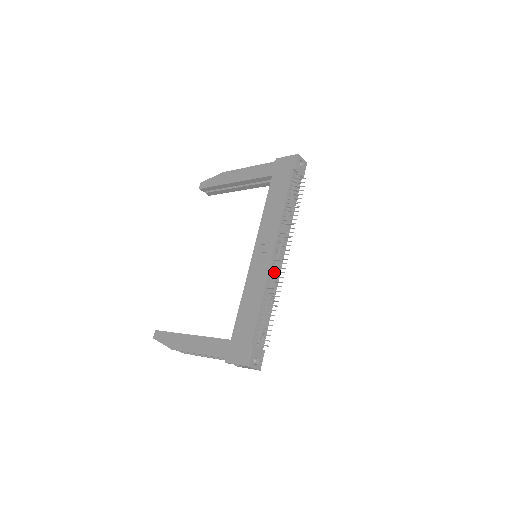
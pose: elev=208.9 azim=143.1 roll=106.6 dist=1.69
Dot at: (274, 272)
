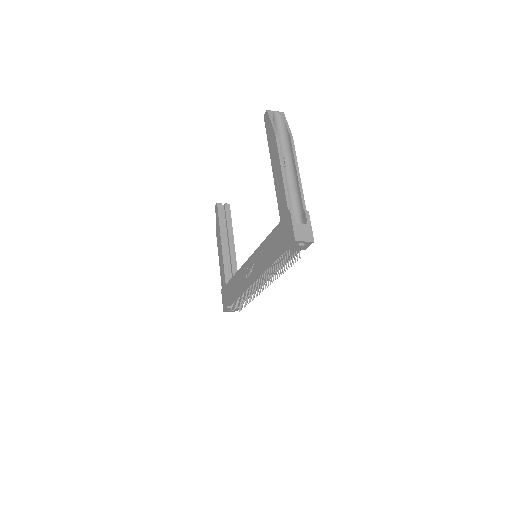
Dot at: (252, 288)
